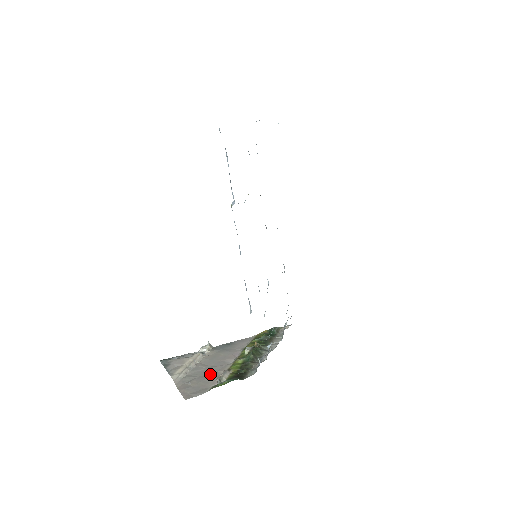
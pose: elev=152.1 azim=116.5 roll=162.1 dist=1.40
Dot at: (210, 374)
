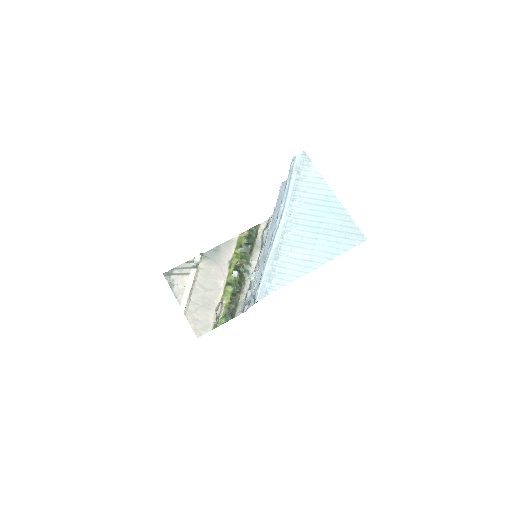
Dot at: (209, 303)
